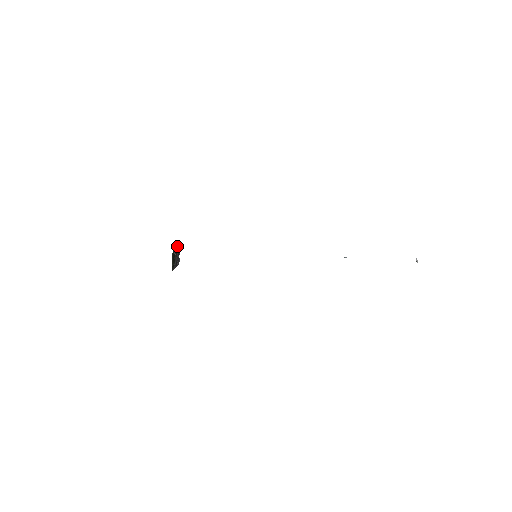
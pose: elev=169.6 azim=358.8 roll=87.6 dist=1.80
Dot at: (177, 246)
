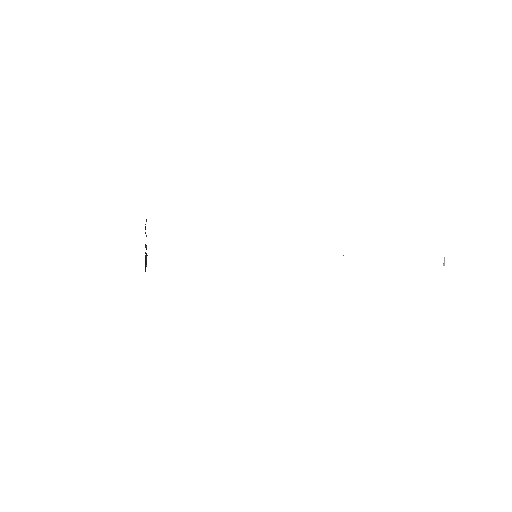
Dot at: occluded
